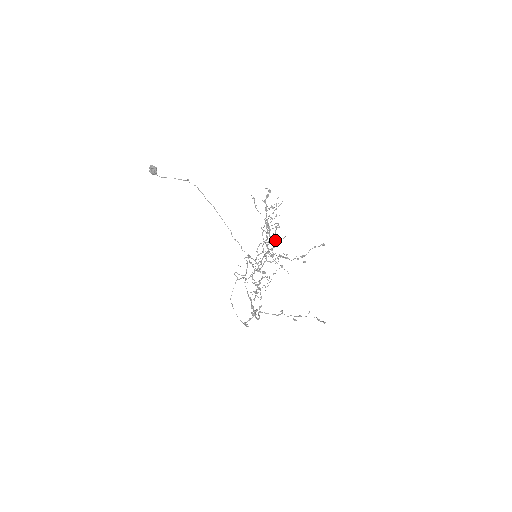
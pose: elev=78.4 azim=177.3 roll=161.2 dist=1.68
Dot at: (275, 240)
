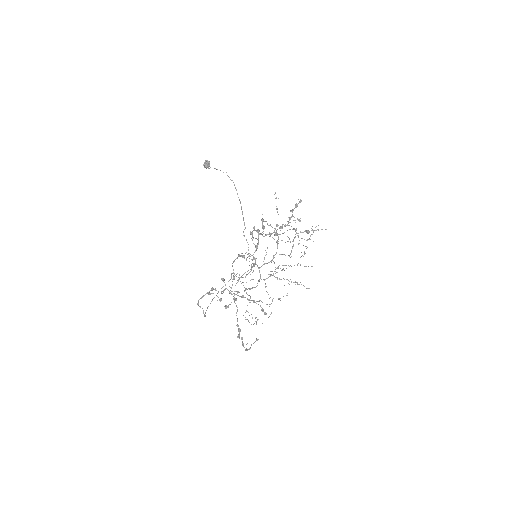
Dot at: occluded
